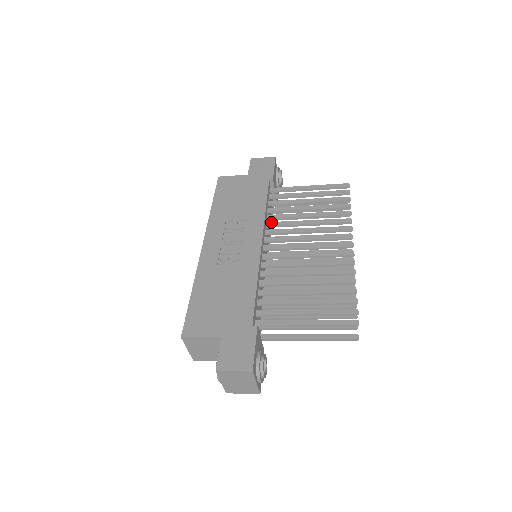
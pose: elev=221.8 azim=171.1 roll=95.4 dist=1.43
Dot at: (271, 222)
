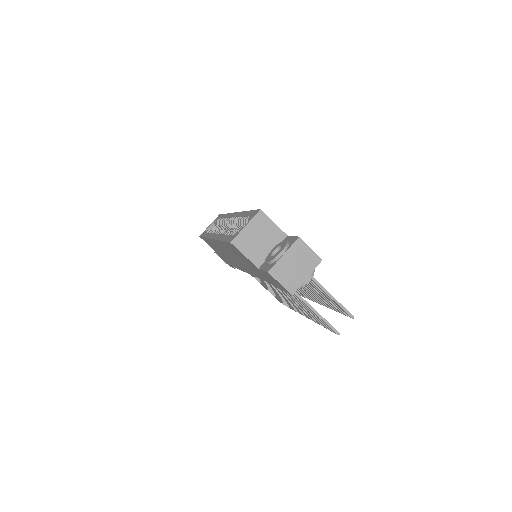
Dot at: occluded
